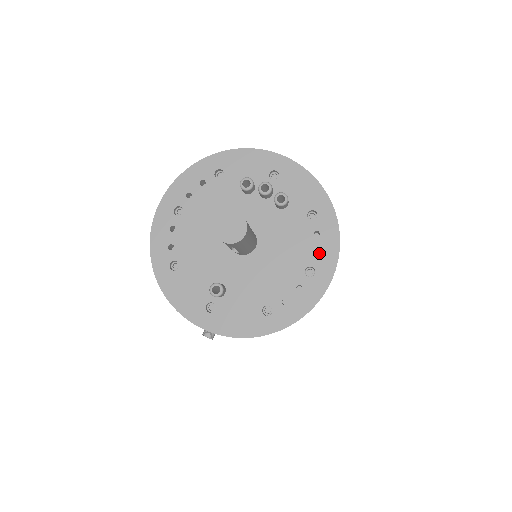
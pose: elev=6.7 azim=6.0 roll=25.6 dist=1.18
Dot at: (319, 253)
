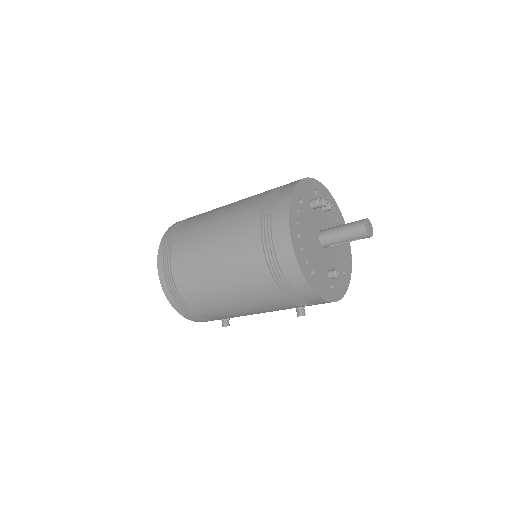
Dot at: occluded
